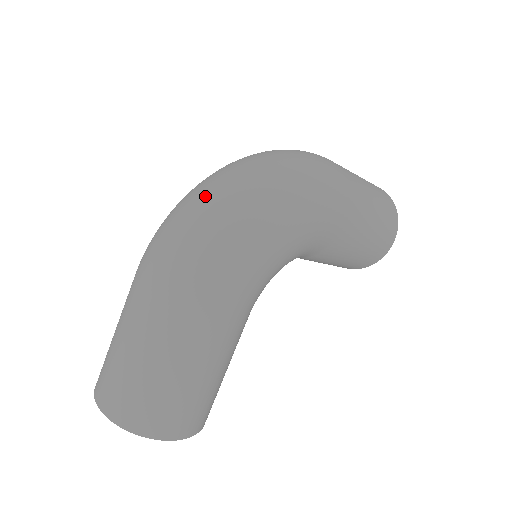
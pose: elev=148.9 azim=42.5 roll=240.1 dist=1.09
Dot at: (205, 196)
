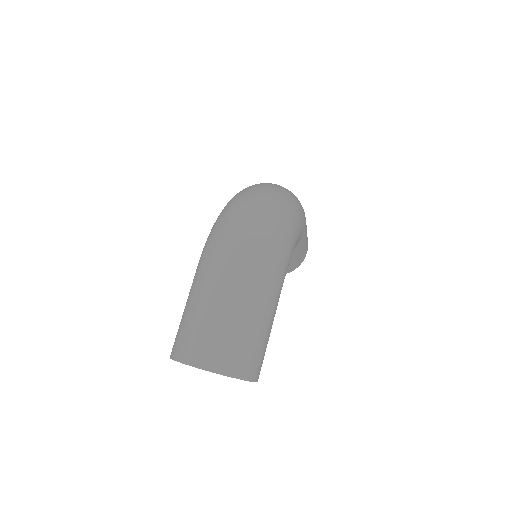
Dot at: (255, 205)
